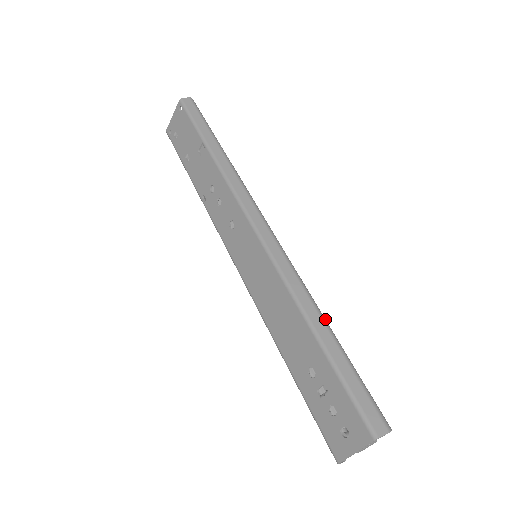
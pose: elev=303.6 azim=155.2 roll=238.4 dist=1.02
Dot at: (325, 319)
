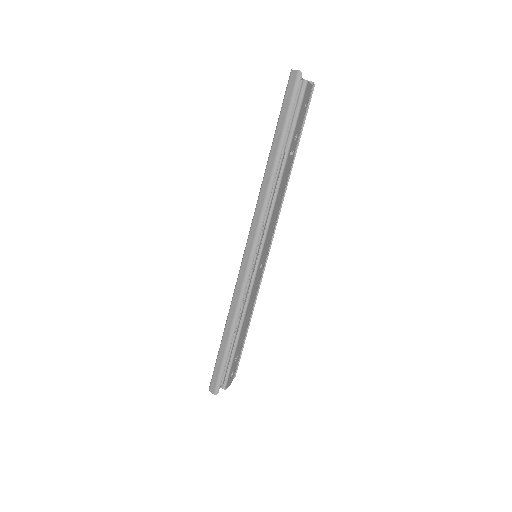
Dot at: (234, 329)
